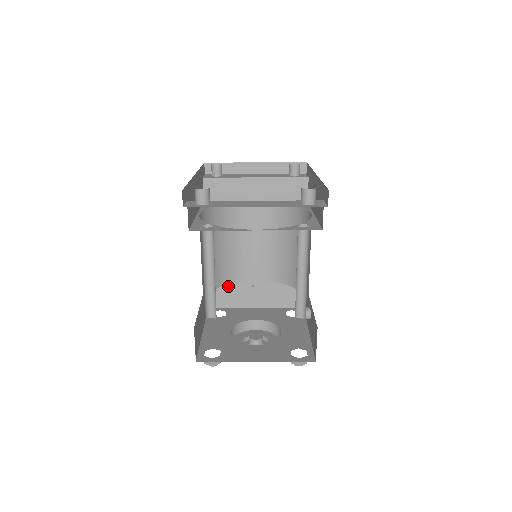
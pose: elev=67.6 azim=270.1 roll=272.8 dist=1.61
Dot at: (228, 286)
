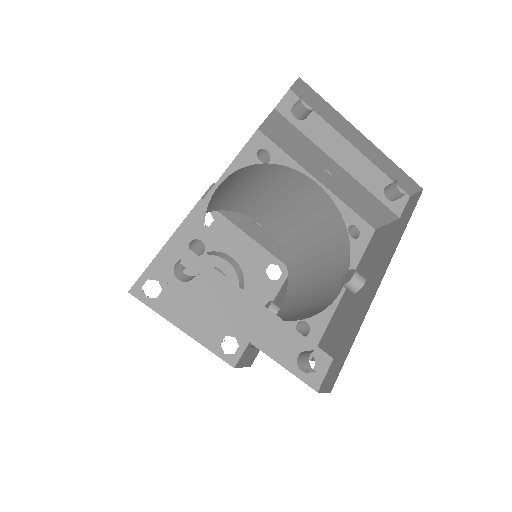
Dot at: occluded
